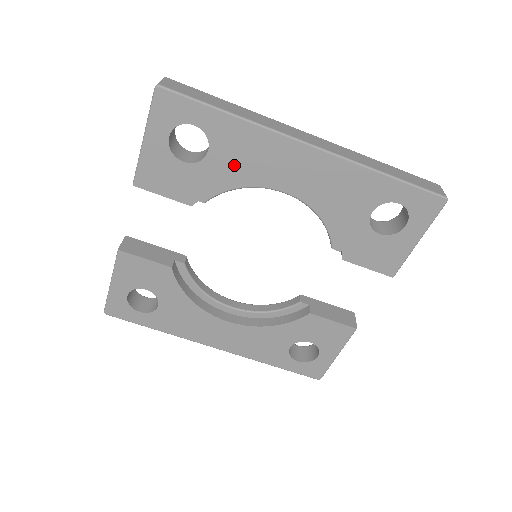
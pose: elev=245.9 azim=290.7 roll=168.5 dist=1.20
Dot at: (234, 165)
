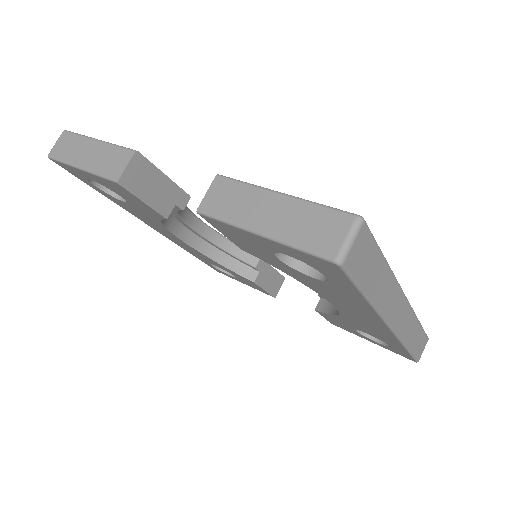
Dot at: (319, 287)
